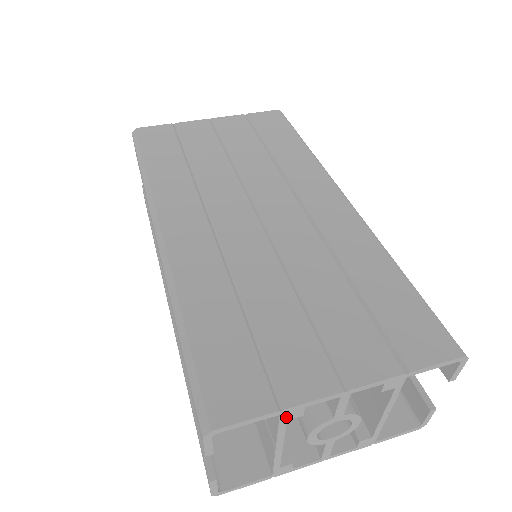
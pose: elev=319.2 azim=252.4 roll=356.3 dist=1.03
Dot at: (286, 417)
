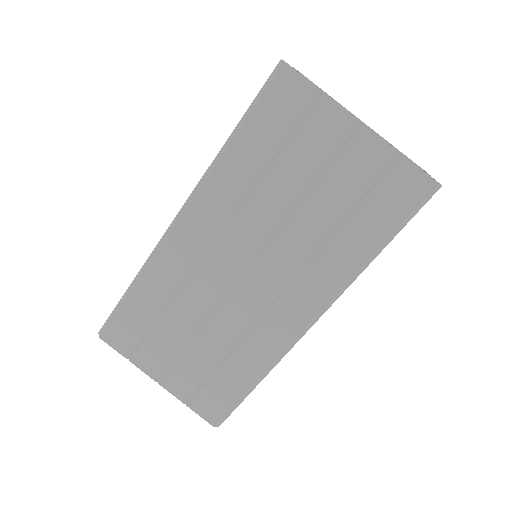
Dot at: occluded
